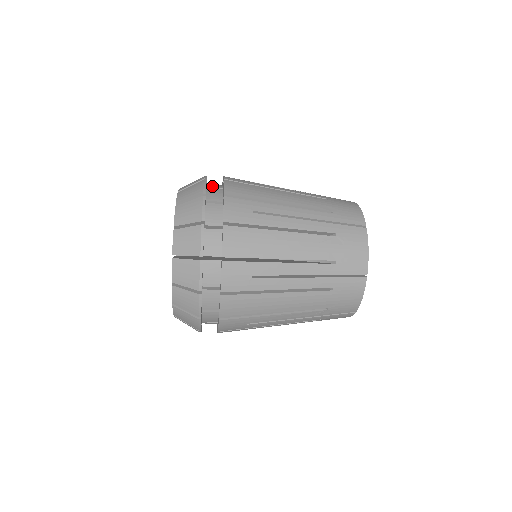
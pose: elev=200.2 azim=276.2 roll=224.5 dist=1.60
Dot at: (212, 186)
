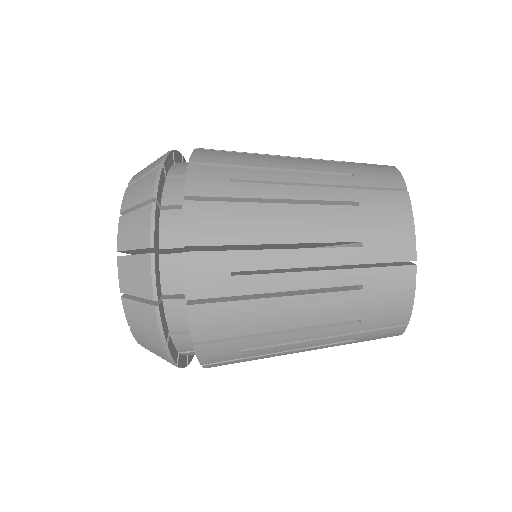
Dot at: (169, 199)
